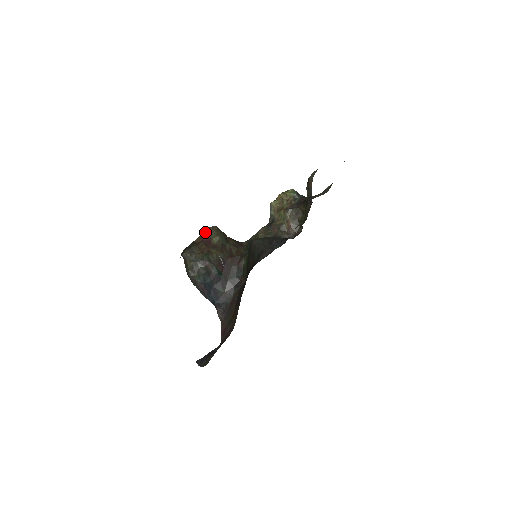
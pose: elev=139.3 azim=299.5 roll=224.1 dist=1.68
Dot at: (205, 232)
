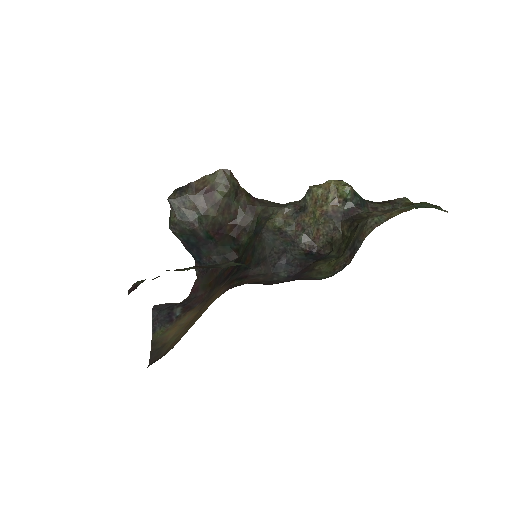
Dot at: (211, 176)
